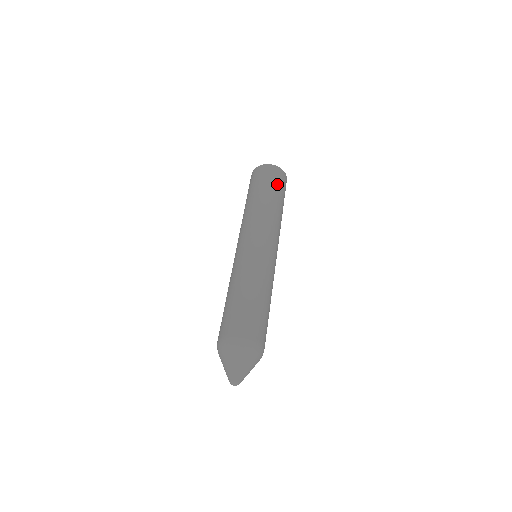
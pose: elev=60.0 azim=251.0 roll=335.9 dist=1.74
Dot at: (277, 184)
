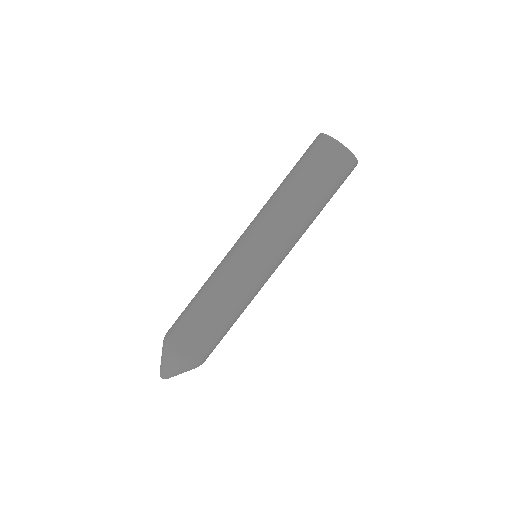
Dot at: (335, 183)
